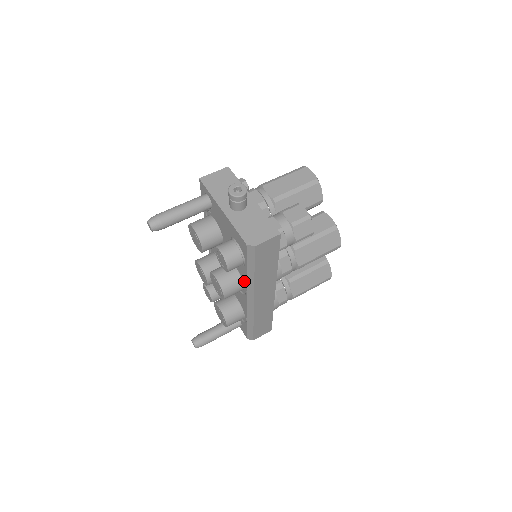
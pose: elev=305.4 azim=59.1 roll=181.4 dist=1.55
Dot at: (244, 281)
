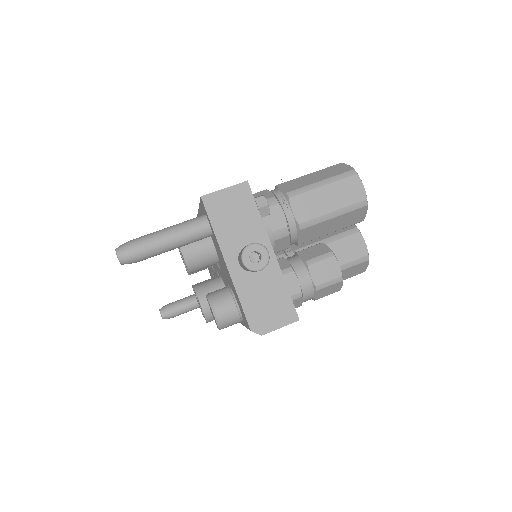
Dot at: occluded
